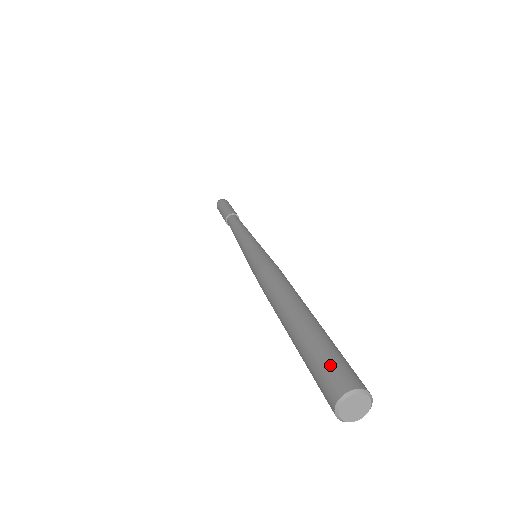
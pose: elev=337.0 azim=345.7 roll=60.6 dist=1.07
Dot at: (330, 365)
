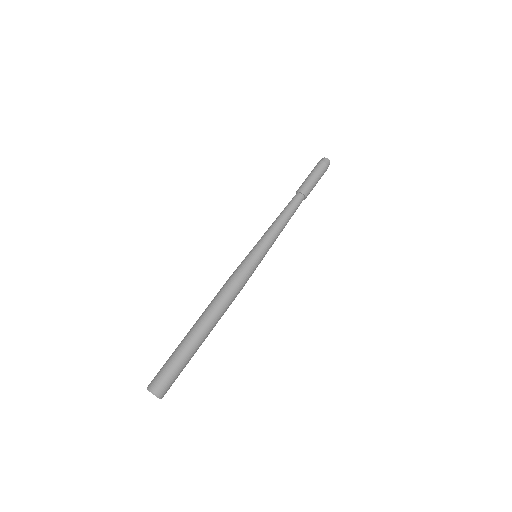
Dot at: (159, 371)
